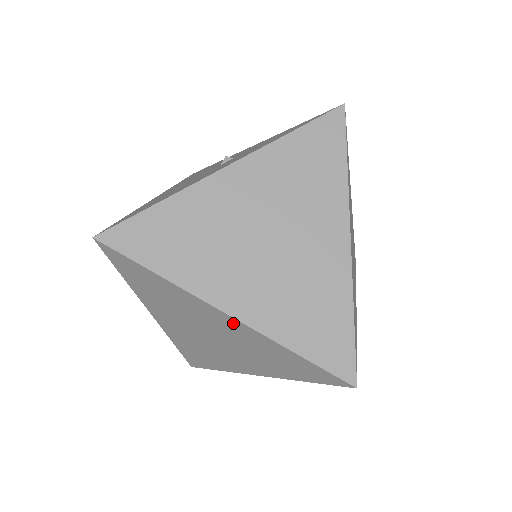
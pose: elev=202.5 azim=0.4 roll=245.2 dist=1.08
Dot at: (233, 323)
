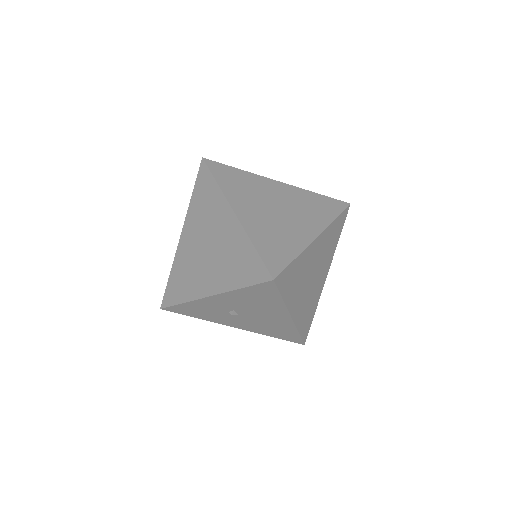
Dot at: (233, 222)
